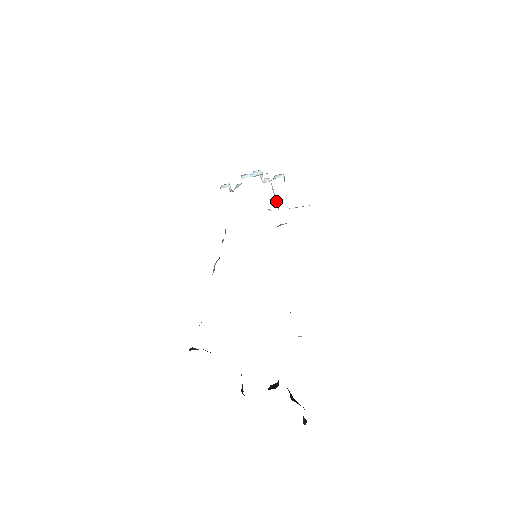
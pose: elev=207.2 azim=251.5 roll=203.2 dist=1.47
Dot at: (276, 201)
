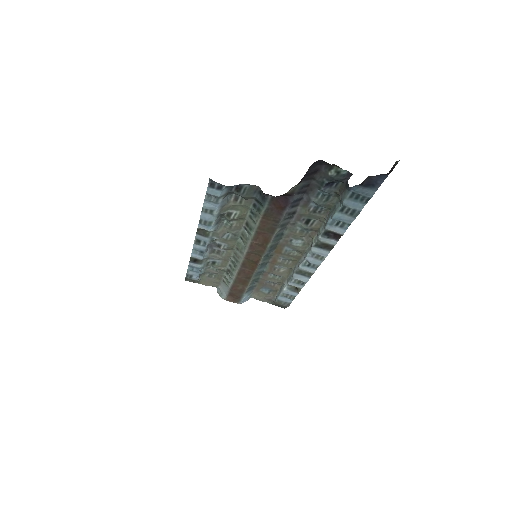
Dot at: occluded
